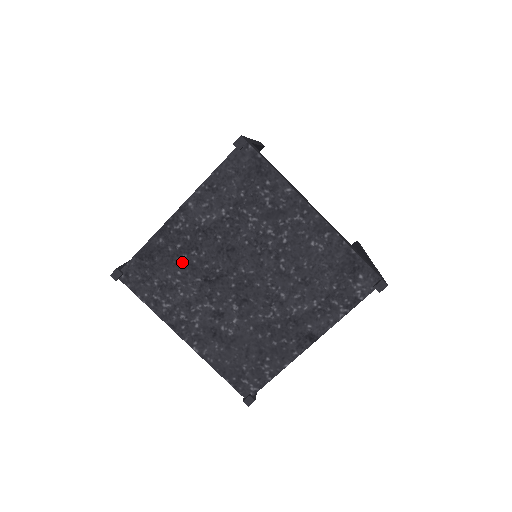
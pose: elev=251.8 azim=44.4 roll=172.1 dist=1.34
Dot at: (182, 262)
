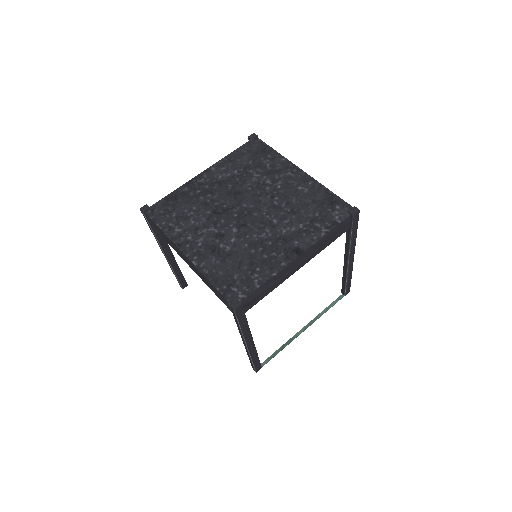
Dot at: (198, 201)
